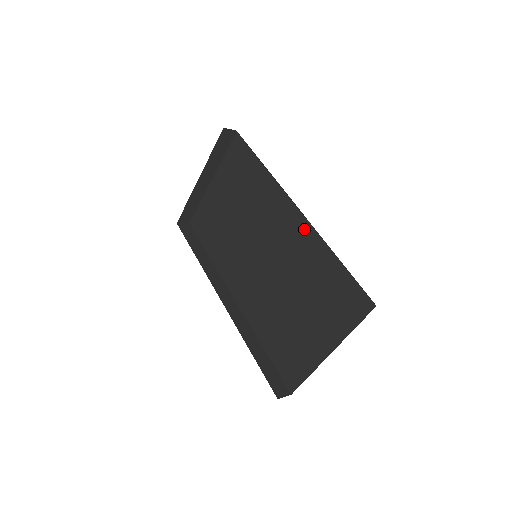
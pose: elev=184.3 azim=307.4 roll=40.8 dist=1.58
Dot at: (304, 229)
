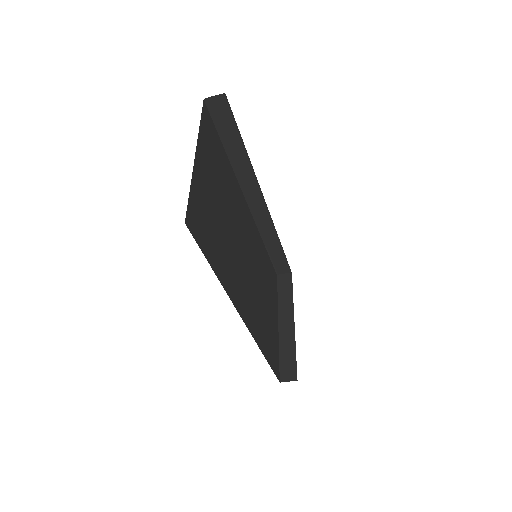
Dot at: occluded
